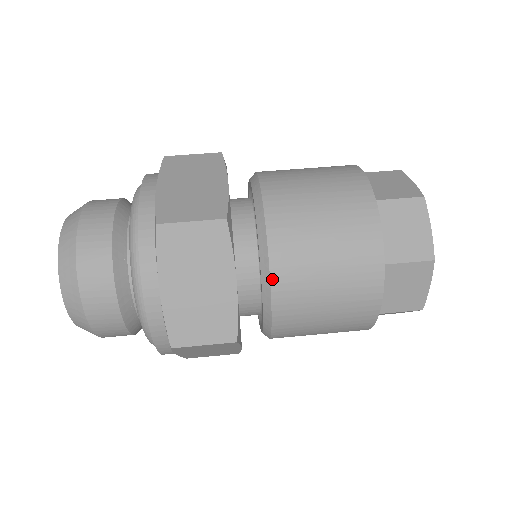
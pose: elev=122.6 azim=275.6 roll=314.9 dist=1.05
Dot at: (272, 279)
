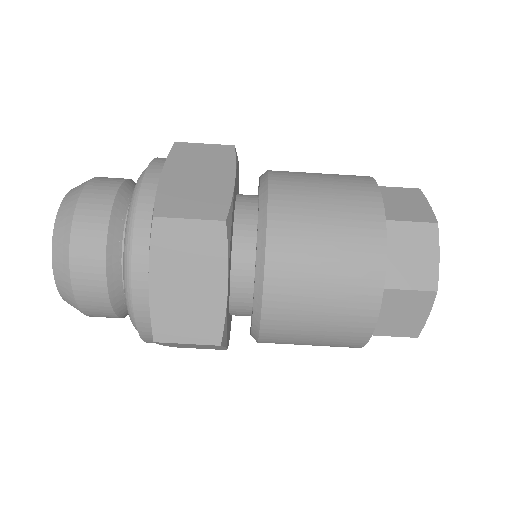
Dot at: (265, 288)
